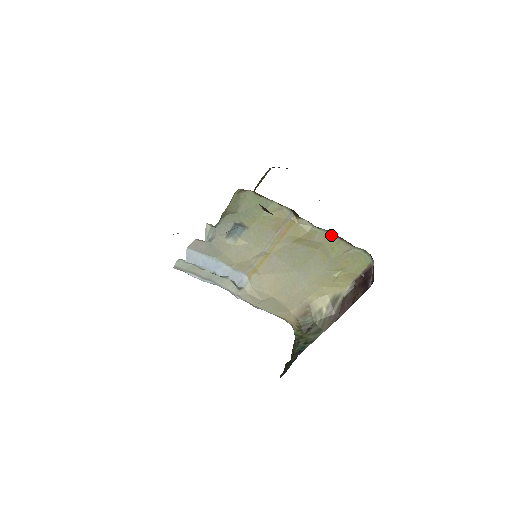
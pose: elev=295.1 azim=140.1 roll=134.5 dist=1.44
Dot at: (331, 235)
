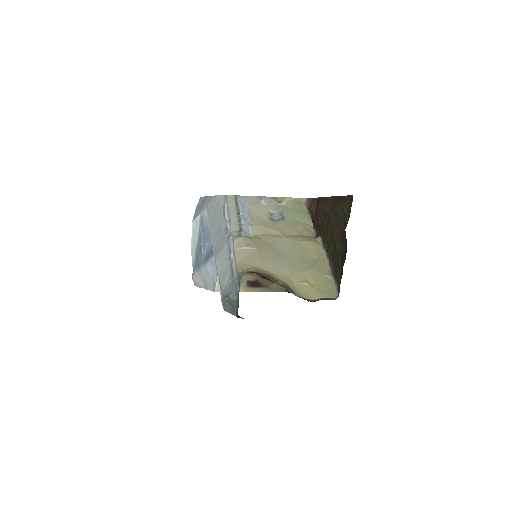
Dot at: (326, 261)
